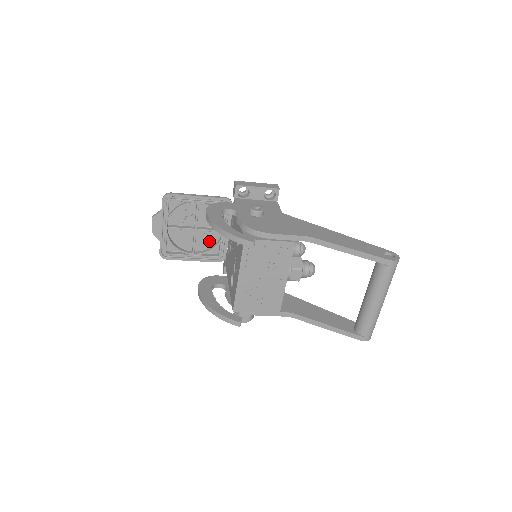
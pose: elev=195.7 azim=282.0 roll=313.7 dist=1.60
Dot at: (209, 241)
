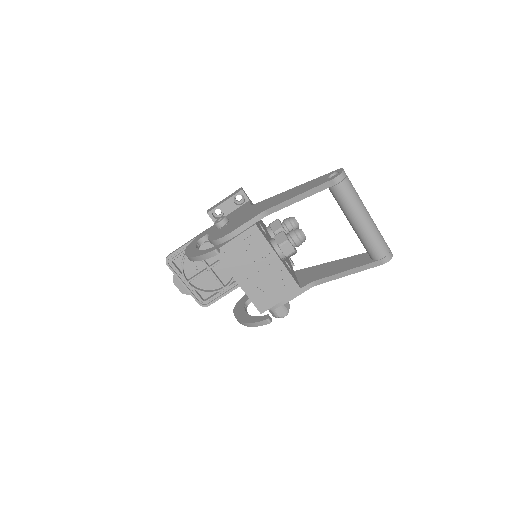
Dot at: occluded
